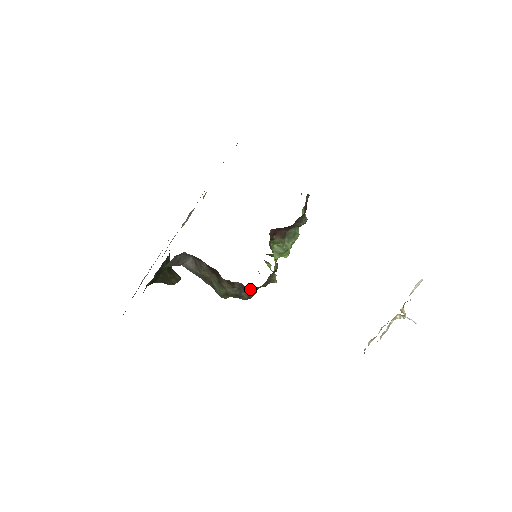
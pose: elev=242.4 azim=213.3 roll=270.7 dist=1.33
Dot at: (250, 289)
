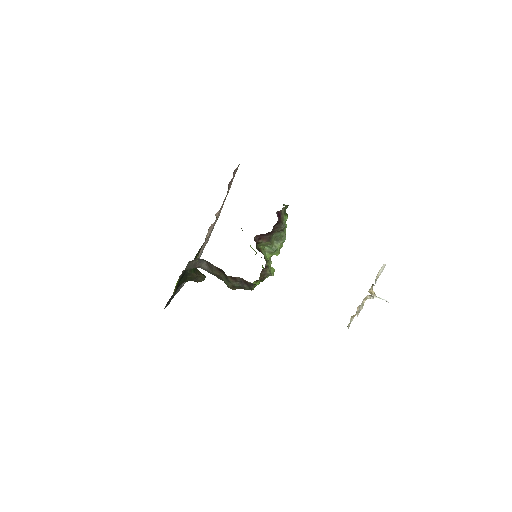
Dot at: (248, 282)
